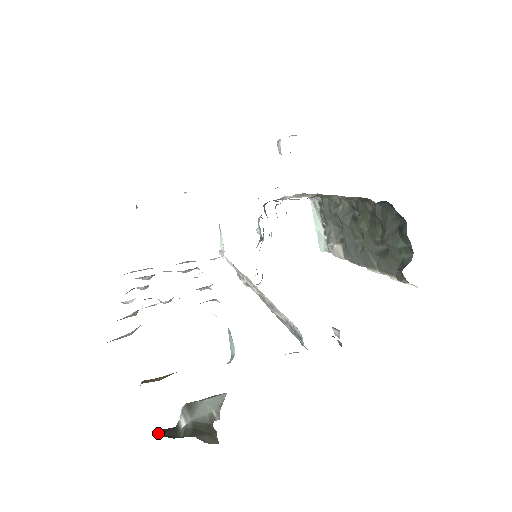
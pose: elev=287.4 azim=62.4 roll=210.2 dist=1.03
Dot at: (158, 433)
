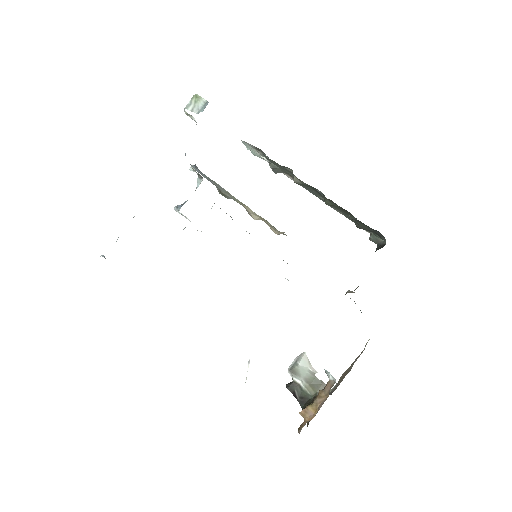
Dot at: occluded
